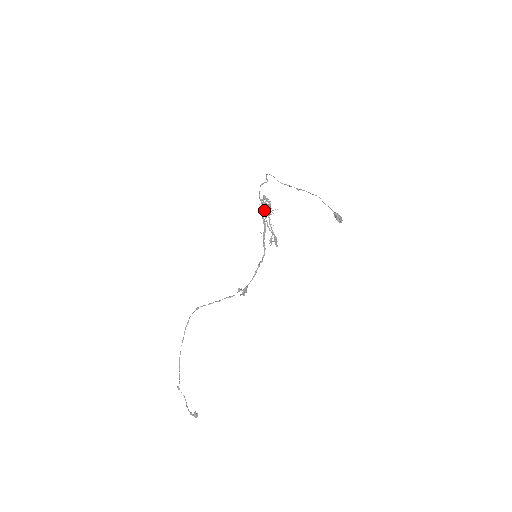
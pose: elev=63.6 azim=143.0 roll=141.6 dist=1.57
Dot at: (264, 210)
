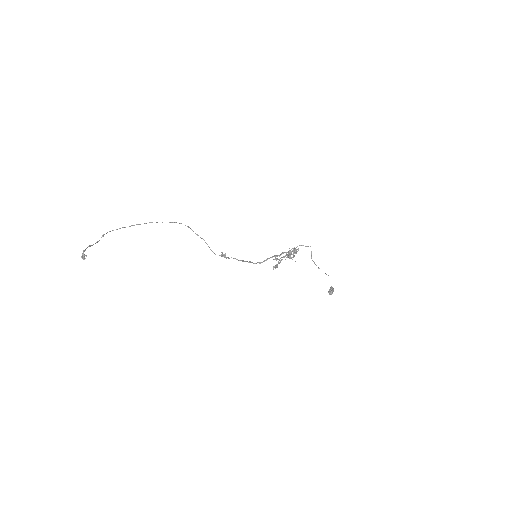
Dot at: (290, 250)
